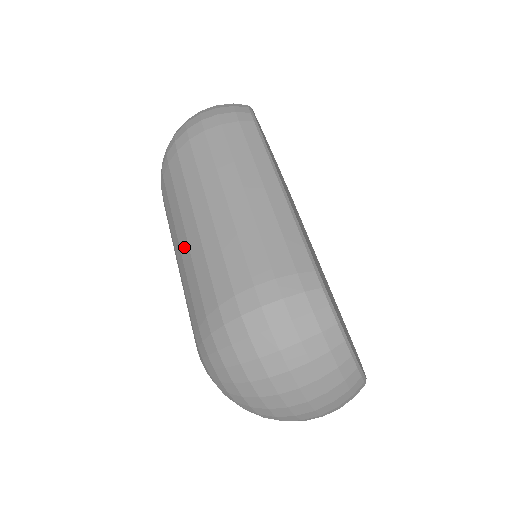
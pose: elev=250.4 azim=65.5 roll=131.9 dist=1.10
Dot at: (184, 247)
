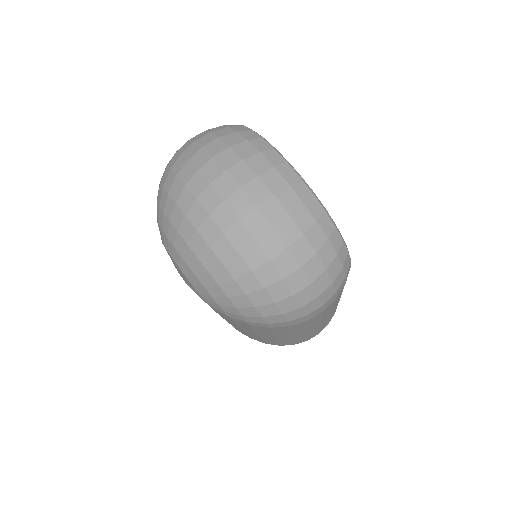
Dot at: occluded
